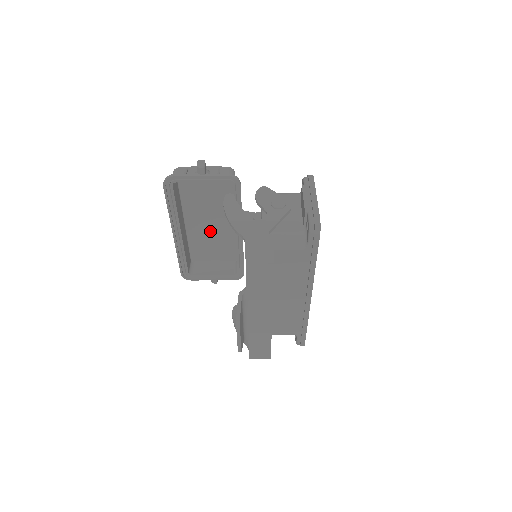
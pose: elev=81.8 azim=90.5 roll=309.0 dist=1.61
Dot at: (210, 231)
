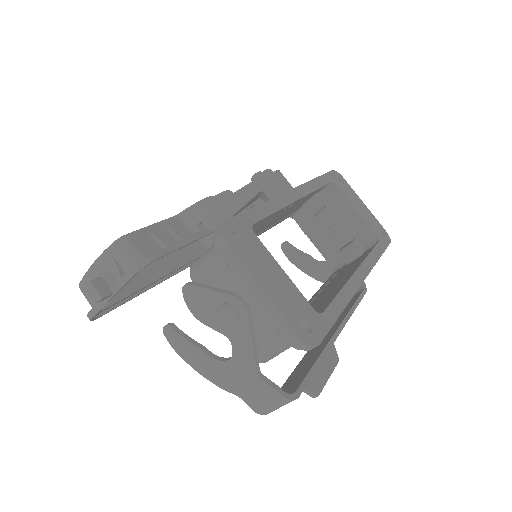
Dot at: occluded
